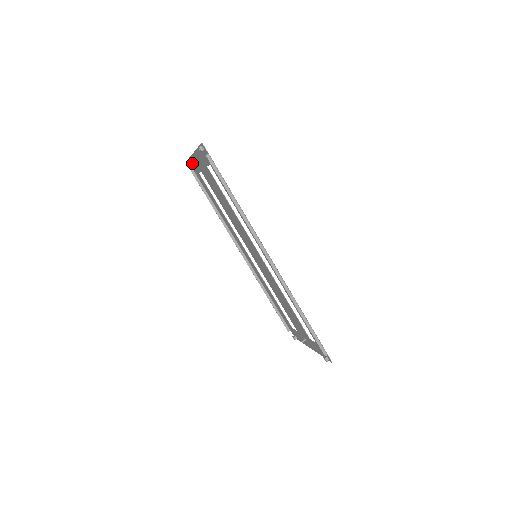
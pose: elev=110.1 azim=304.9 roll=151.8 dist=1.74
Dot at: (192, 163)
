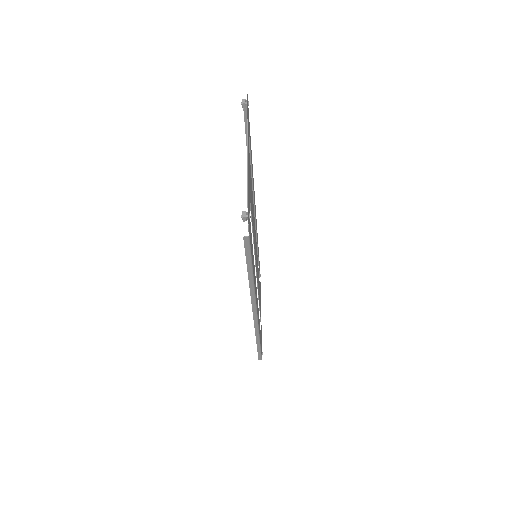
Dot at: occluded
